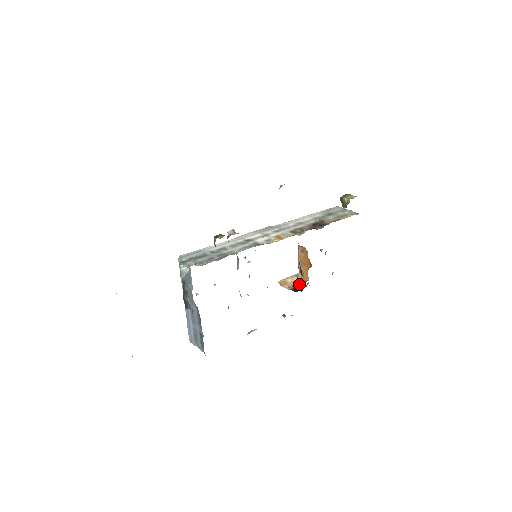
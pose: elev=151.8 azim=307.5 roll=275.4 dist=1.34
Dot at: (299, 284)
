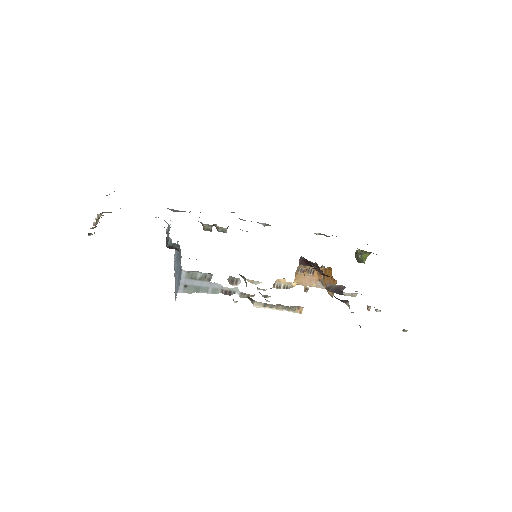
Dot at: occluded
